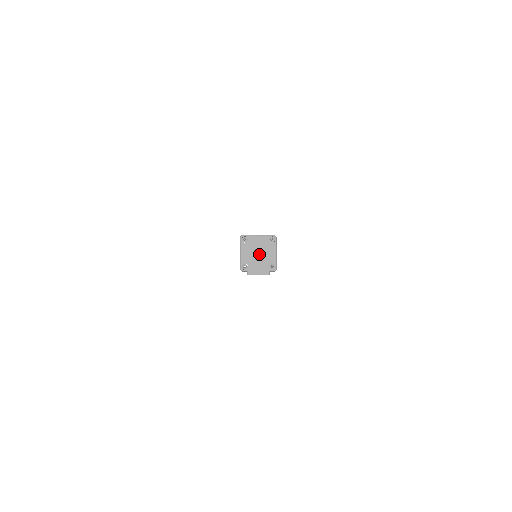
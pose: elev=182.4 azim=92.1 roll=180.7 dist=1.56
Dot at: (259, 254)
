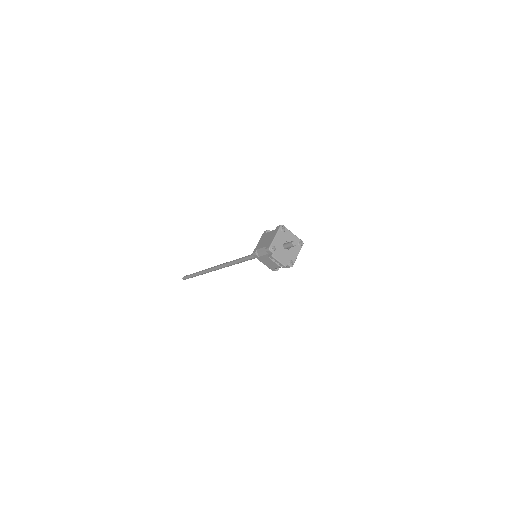
Dot at: (295, 244)
